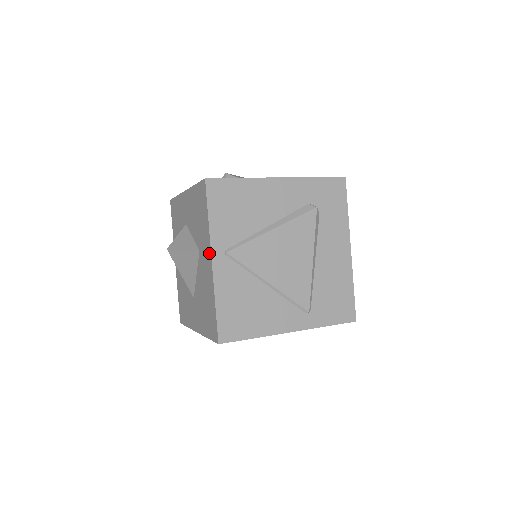
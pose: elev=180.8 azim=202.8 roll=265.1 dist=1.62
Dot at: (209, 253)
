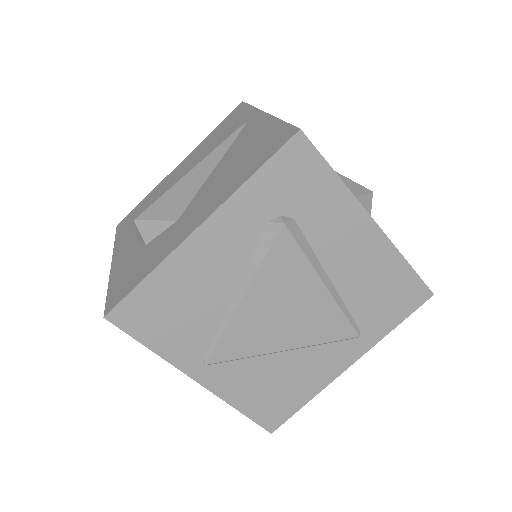
Dot at: (187, 372)
